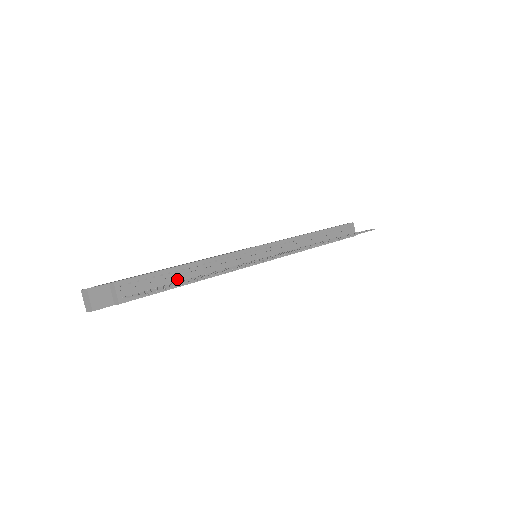
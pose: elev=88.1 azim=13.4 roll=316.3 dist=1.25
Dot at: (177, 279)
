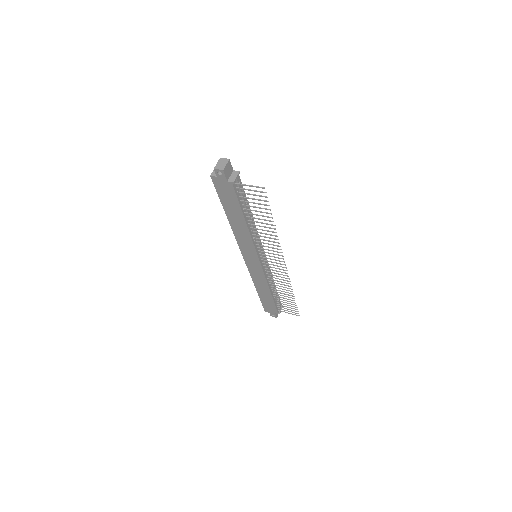
Dot at: (245, 210)
